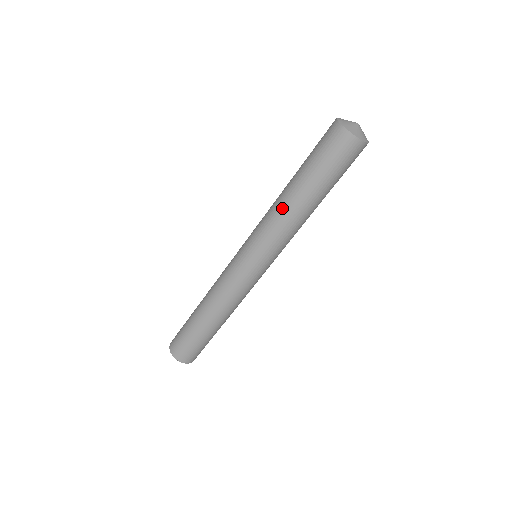
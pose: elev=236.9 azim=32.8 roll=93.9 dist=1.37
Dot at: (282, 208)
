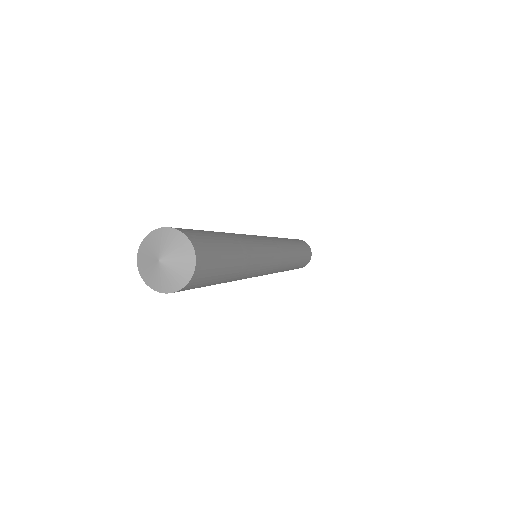
Dot at: occluded
